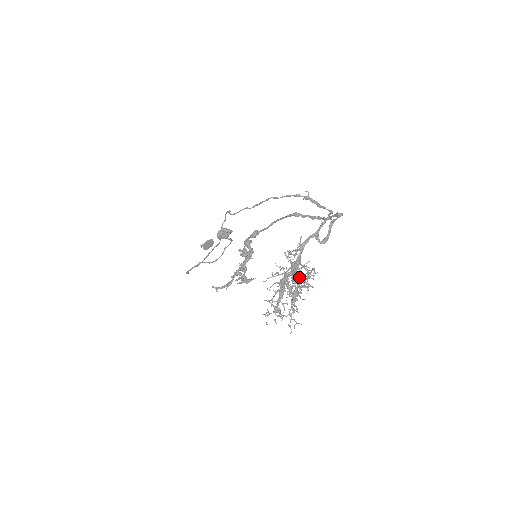
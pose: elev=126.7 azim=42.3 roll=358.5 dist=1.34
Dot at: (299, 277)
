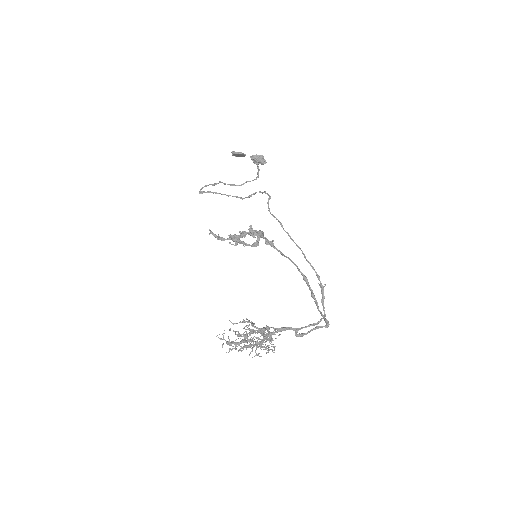
Dot at: occluded
